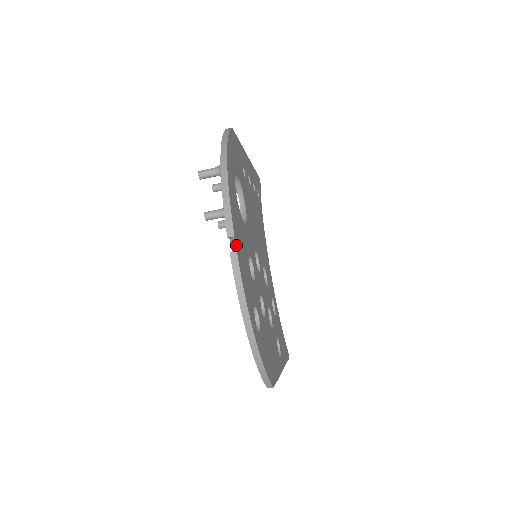
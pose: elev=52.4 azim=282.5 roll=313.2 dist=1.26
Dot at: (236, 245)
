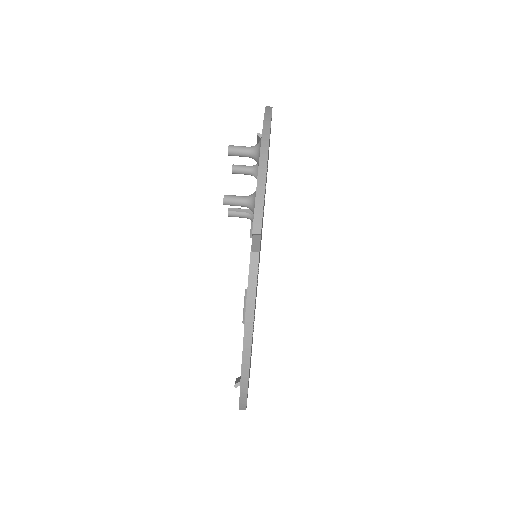
Dot at: occluded
